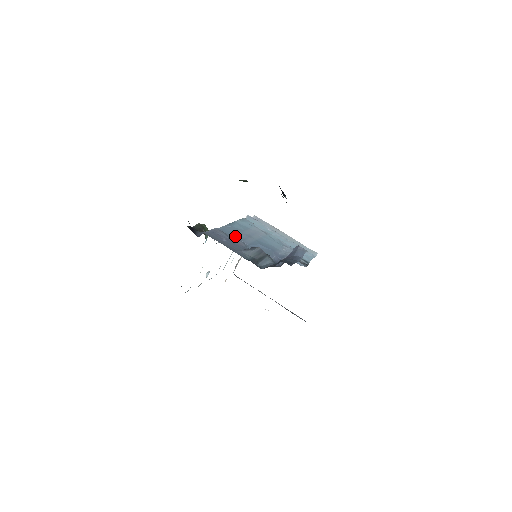
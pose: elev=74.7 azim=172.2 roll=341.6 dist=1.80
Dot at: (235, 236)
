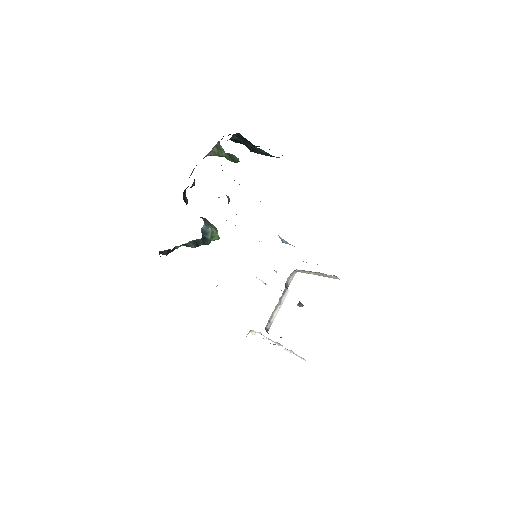
Dot at: occluded
